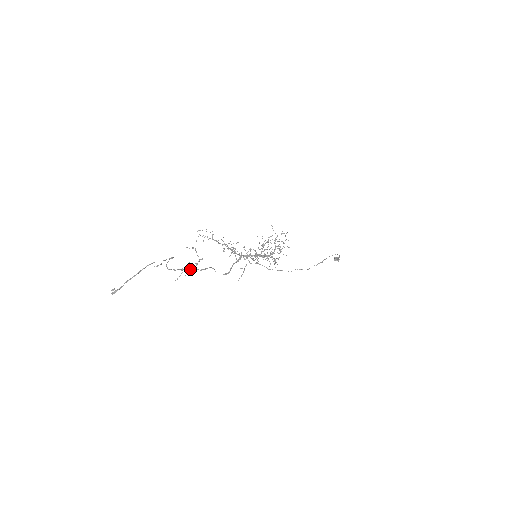
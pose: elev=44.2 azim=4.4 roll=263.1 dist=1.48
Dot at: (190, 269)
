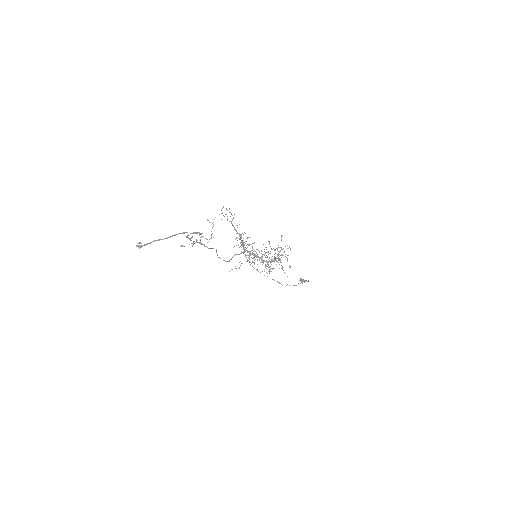
Dot at: (201, 243)
